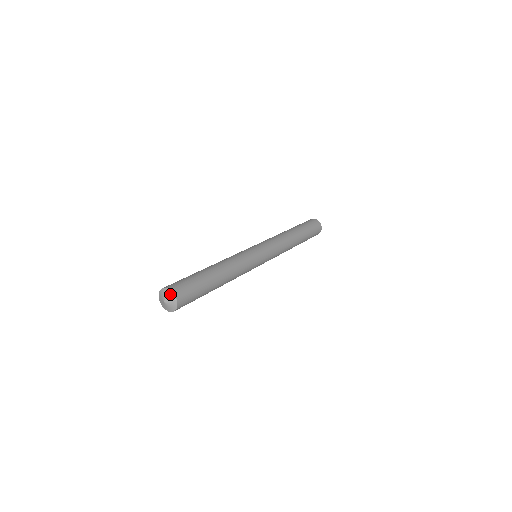
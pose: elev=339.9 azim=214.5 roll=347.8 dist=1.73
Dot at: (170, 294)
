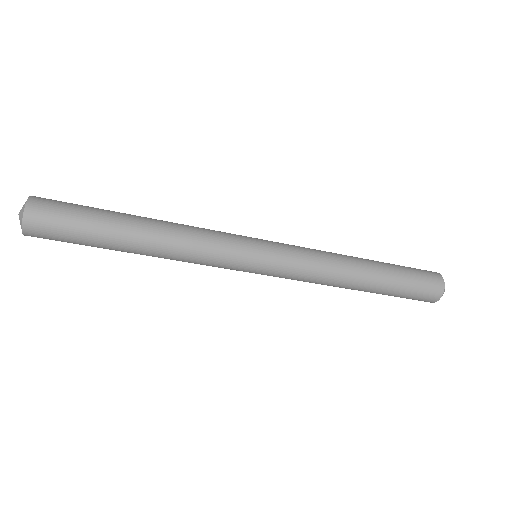
Dot at: (27, 200)
